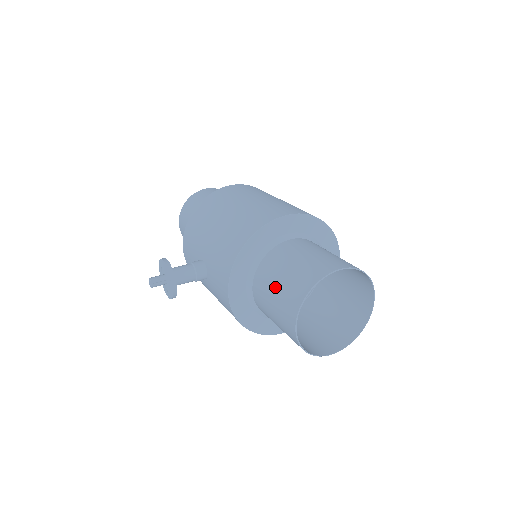
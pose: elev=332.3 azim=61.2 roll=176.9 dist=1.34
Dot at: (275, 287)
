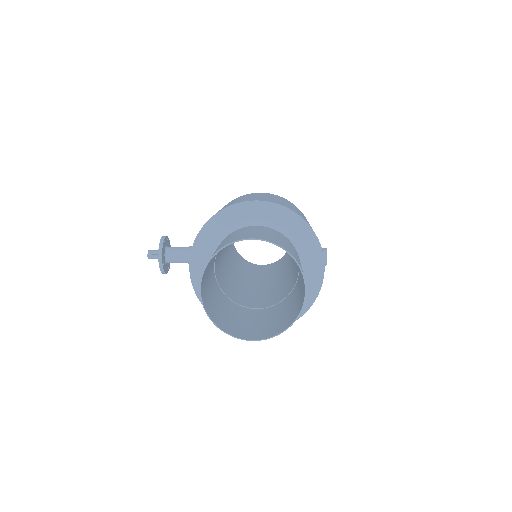
Dot at: occluded
